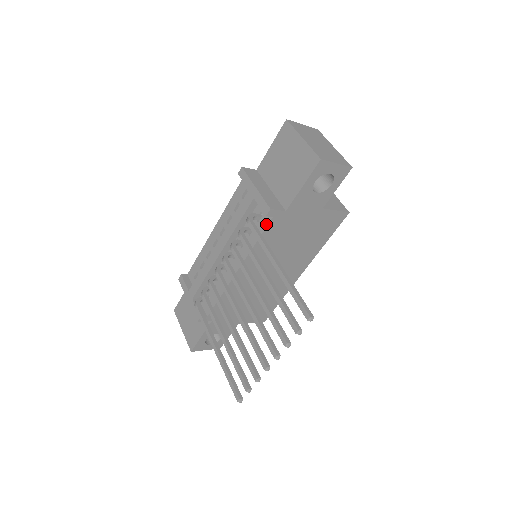
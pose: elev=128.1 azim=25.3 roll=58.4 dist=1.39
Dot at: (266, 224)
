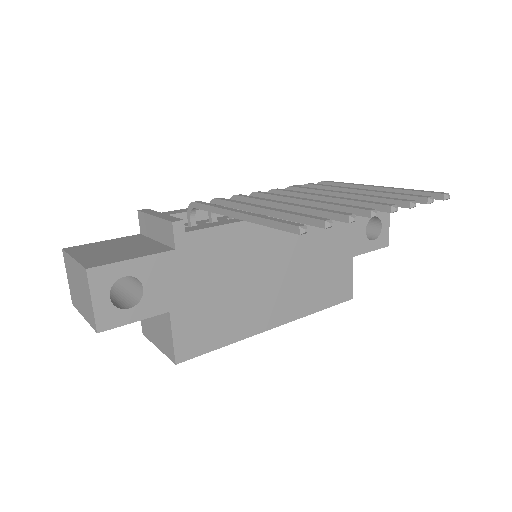
Dot at: occluded
